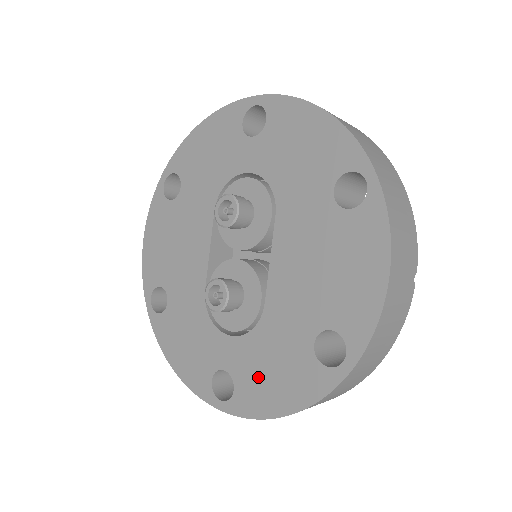
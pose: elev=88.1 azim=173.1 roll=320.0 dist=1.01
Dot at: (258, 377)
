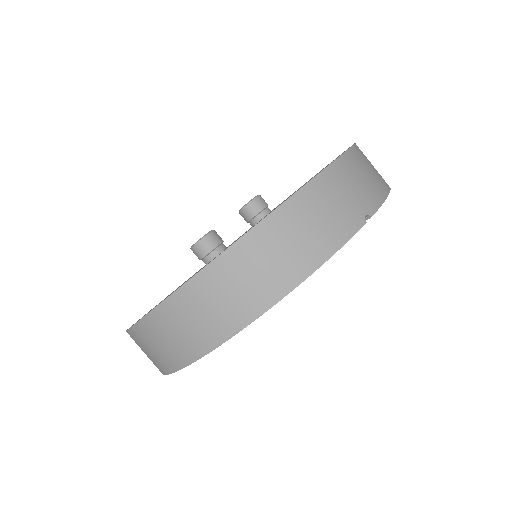
Dot at: occluded
